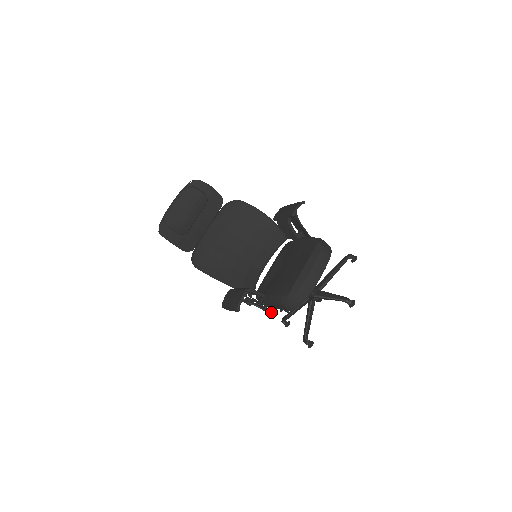
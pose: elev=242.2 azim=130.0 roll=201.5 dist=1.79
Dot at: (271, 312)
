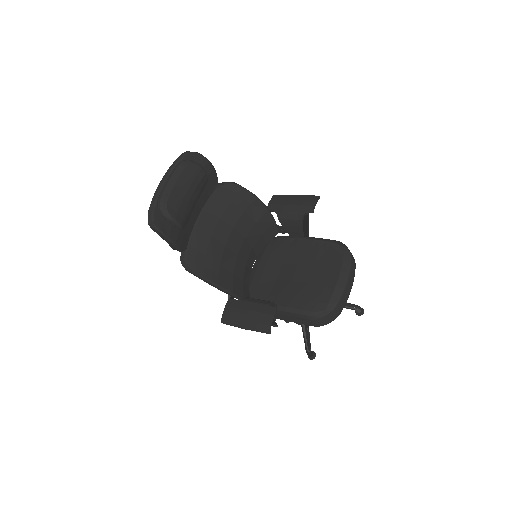
Dot at: (276, 324)
